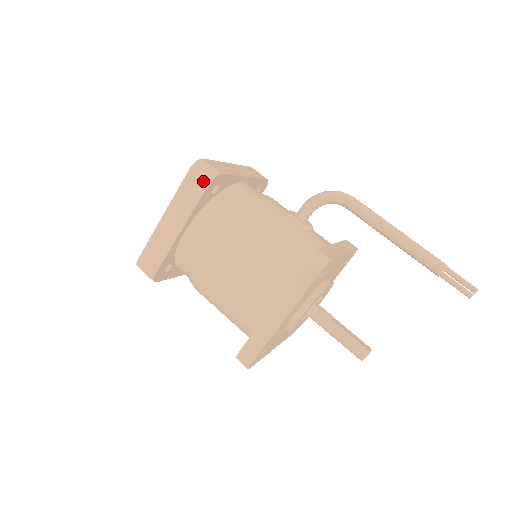
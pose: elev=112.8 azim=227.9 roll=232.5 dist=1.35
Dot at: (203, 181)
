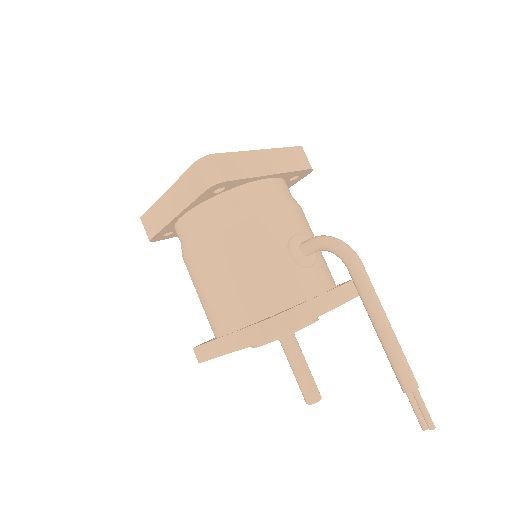
Dot at: (202, 183)
